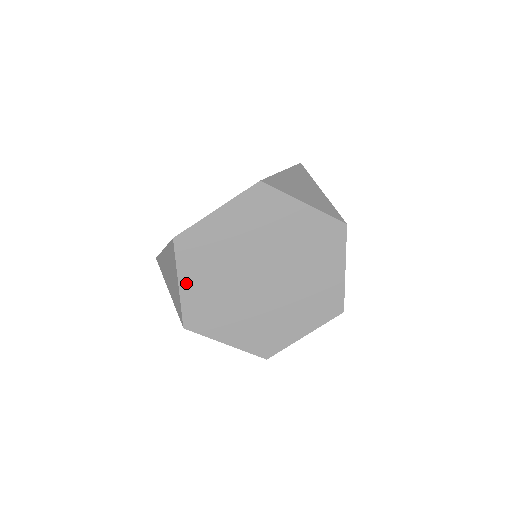
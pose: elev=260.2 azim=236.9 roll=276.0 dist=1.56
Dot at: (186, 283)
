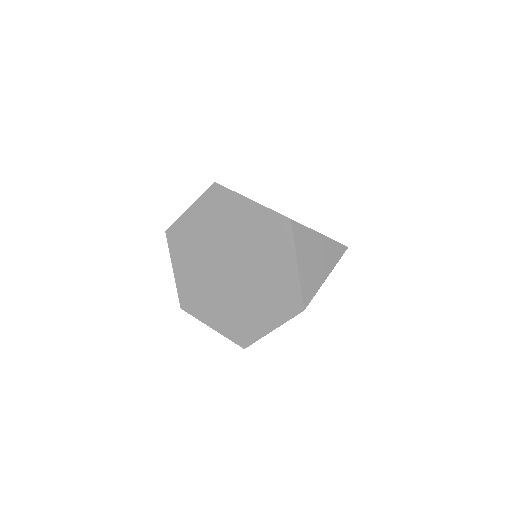
Dot at: occluded
